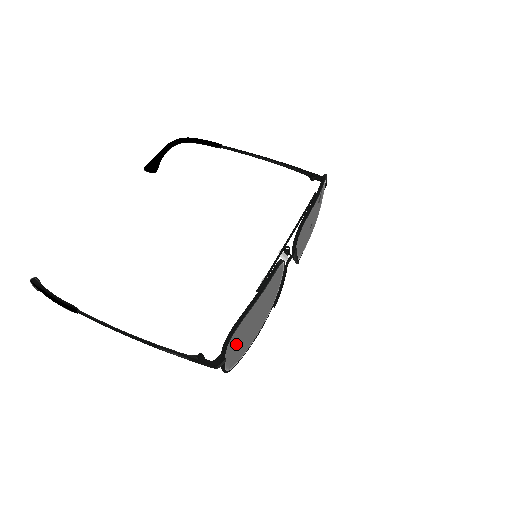
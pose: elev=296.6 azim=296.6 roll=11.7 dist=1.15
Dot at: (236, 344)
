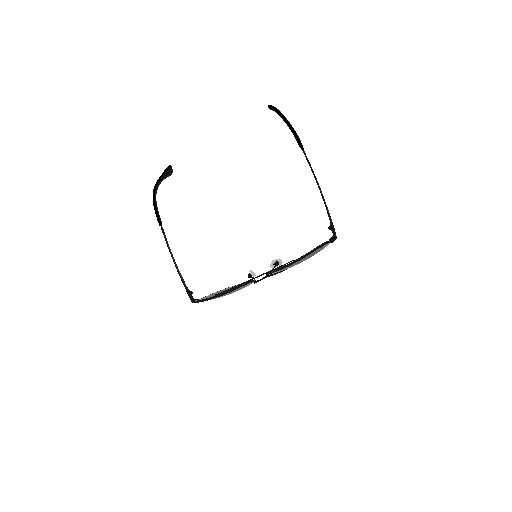
Dot at: occluded
